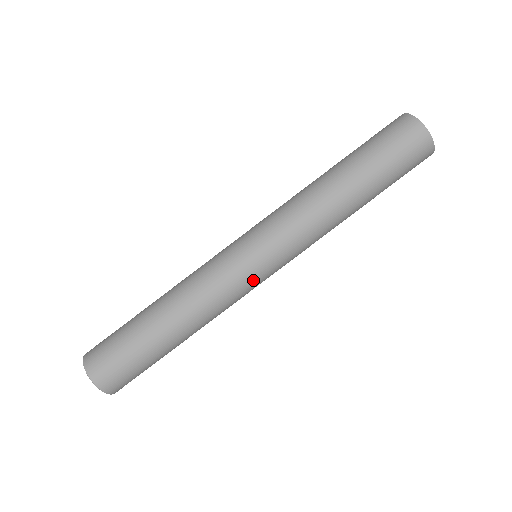
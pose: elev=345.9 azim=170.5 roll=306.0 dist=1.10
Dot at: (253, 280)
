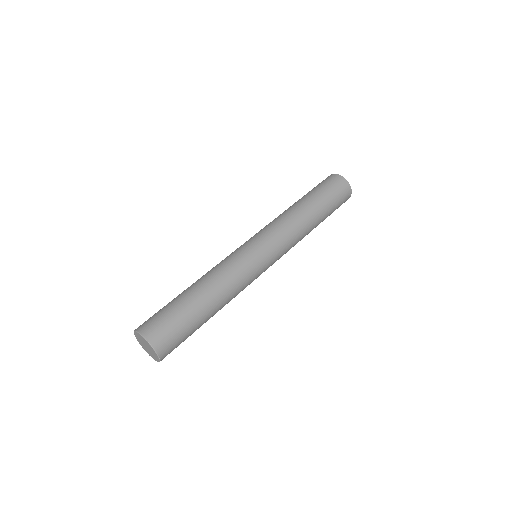
Dot at: (261, 273)
